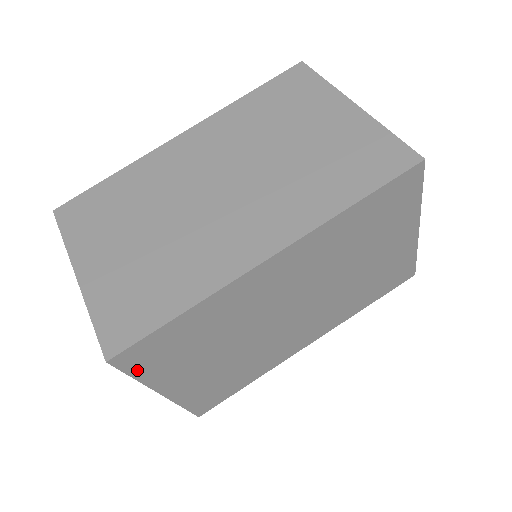
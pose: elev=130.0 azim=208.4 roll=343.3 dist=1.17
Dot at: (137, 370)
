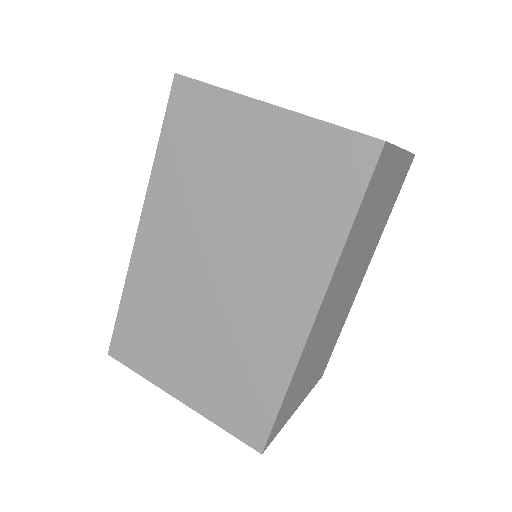
Dot at: (134, 364)
